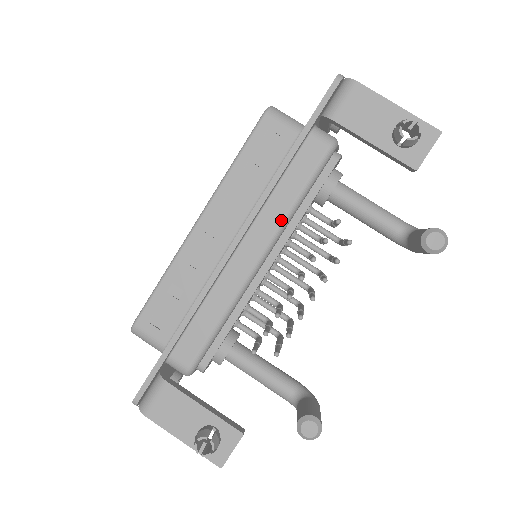
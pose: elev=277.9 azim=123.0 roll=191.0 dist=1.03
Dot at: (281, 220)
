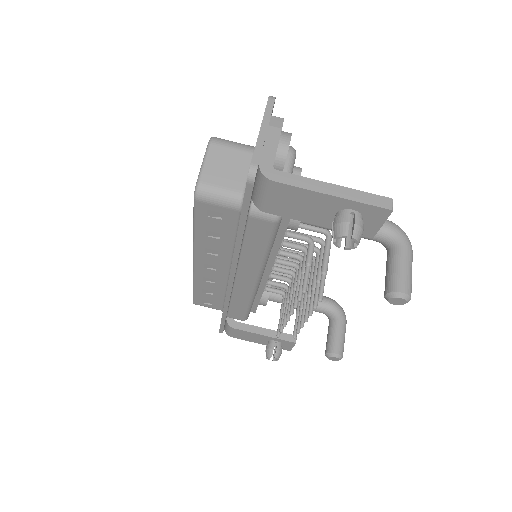
Dot at: (259, 265)
